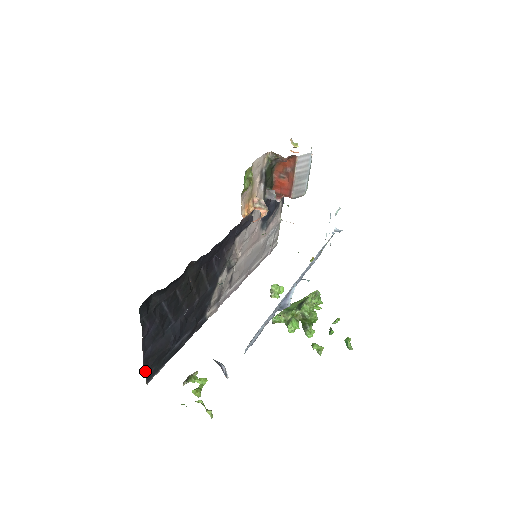
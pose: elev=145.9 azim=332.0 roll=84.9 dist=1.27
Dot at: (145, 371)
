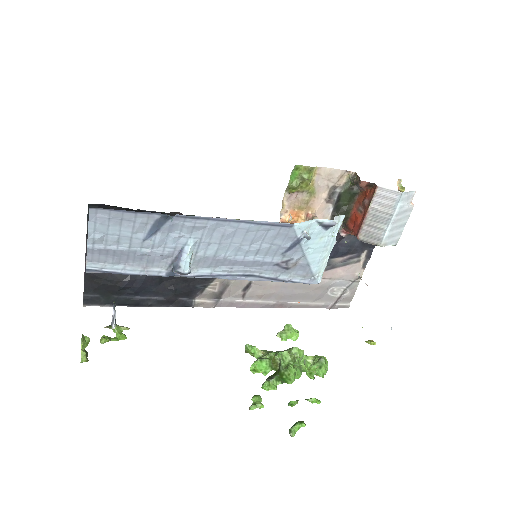
Dot at: (85, 289)
